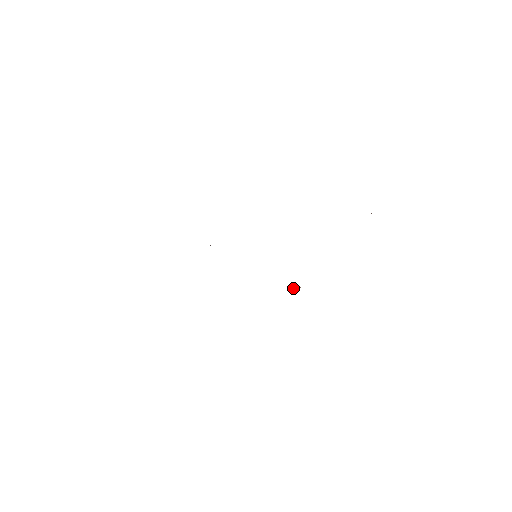
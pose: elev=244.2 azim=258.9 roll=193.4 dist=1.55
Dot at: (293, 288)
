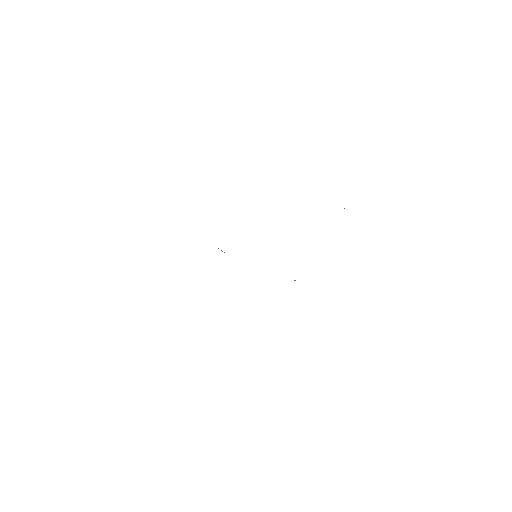
Dot at: (294, 280)
